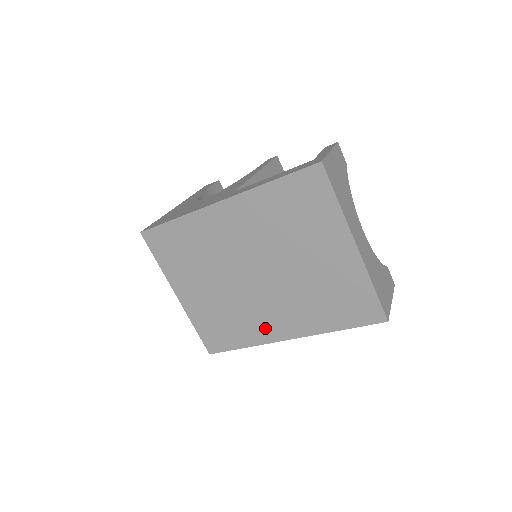
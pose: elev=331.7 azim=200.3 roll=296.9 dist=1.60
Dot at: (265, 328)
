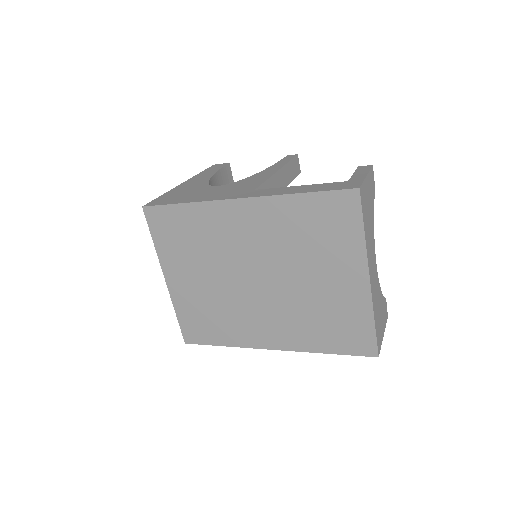
Dot at: (251, 333)
